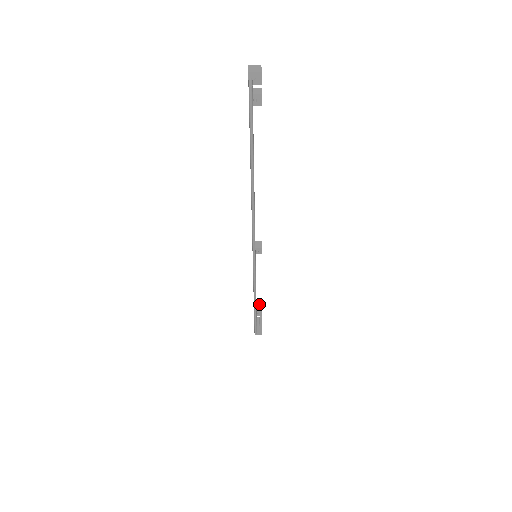
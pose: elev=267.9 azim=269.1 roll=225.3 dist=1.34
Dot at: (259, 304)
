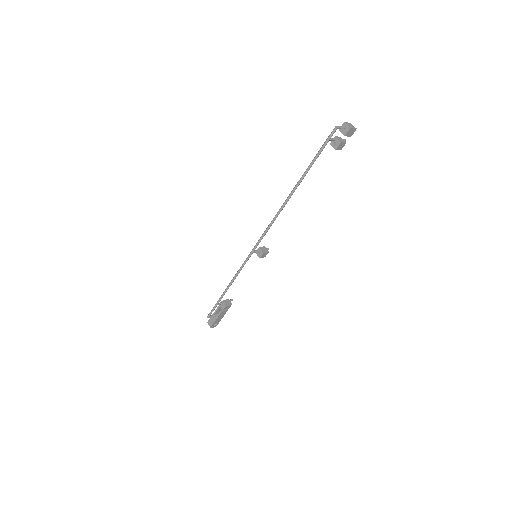
Dot at: (230, 302)
